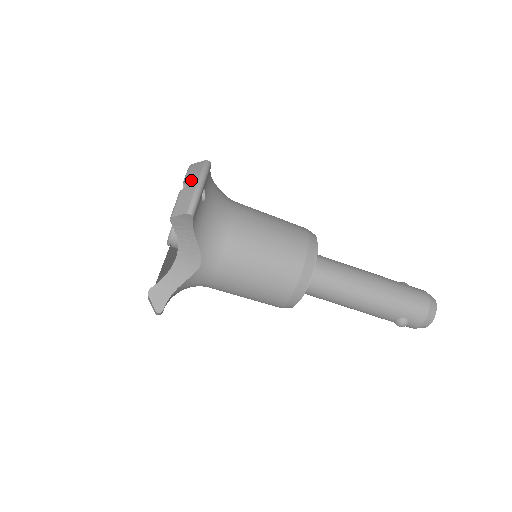
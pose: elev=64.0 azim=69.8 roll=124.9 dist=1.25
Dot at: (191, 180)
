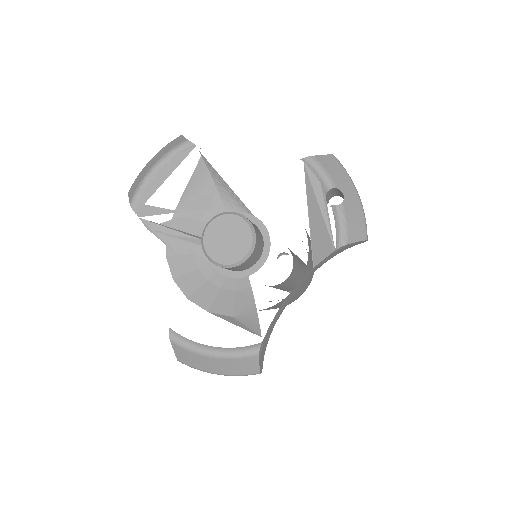
Dot at: (347, 188)
